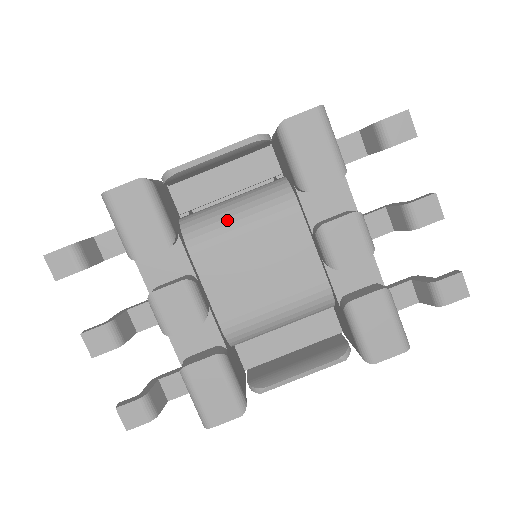
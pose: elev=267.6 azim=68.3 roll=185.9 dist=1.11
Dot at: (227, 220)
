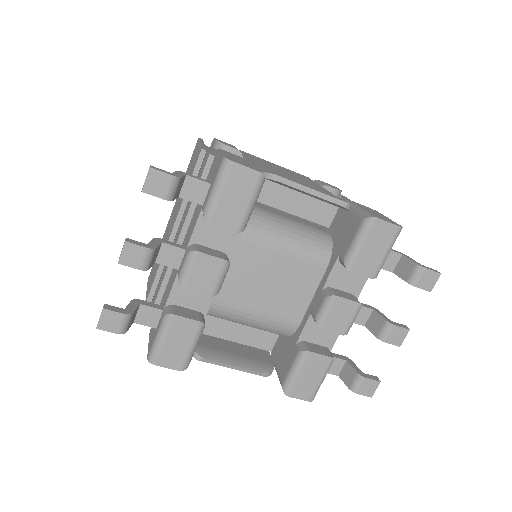
Dot at: (278, 236)
